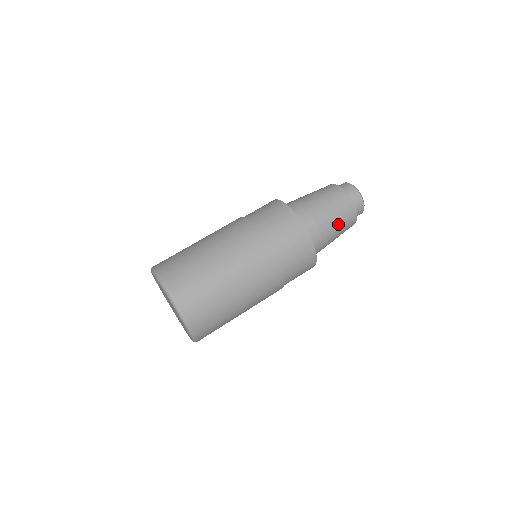
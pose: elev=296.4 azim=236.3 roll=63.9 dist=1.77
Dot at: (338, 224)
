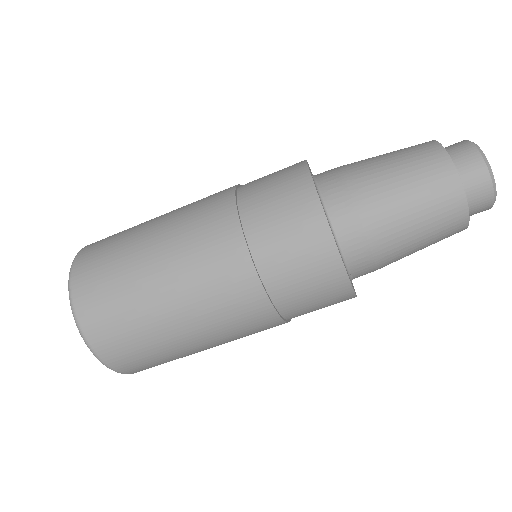
Dot at: occluded
